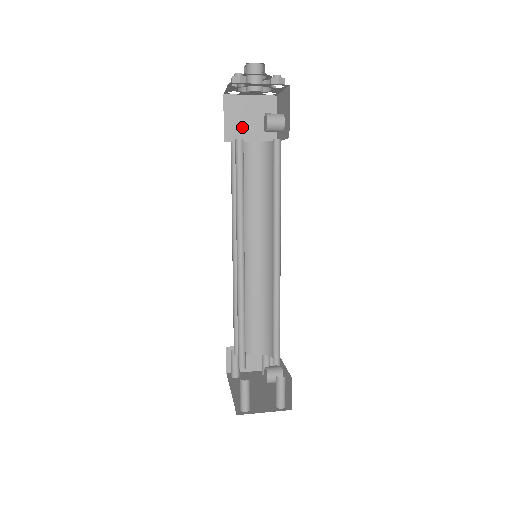
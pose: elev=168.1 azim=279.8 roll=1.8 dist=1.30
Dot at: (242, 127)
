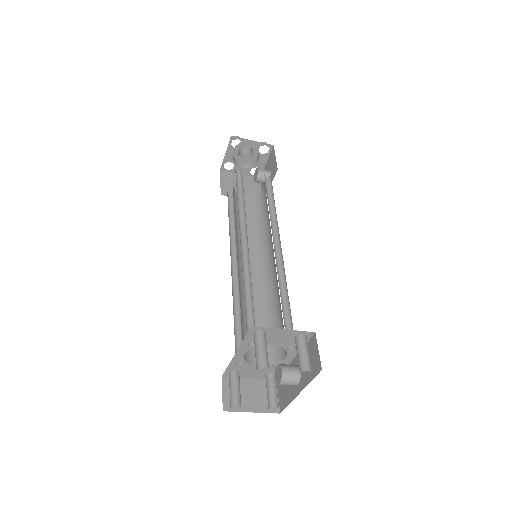
Dot at: (235, 189)
